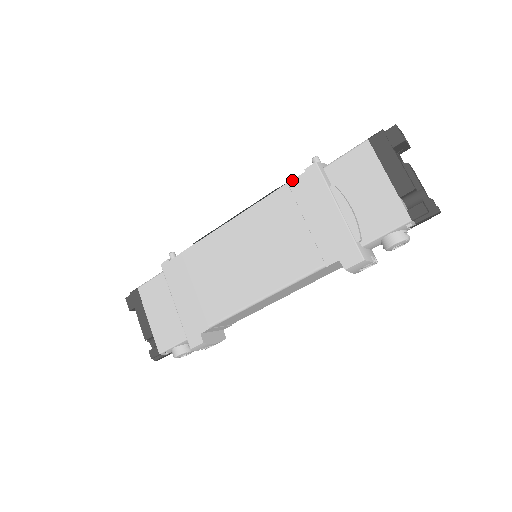
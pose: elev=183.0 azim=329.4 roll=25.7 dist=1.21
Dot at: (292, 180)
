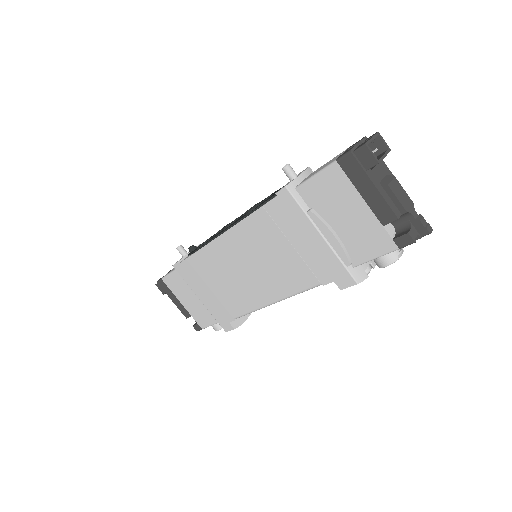
Dot at: (266, 203)
